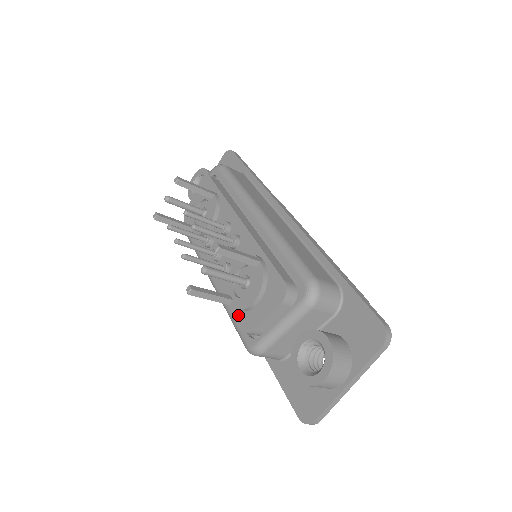
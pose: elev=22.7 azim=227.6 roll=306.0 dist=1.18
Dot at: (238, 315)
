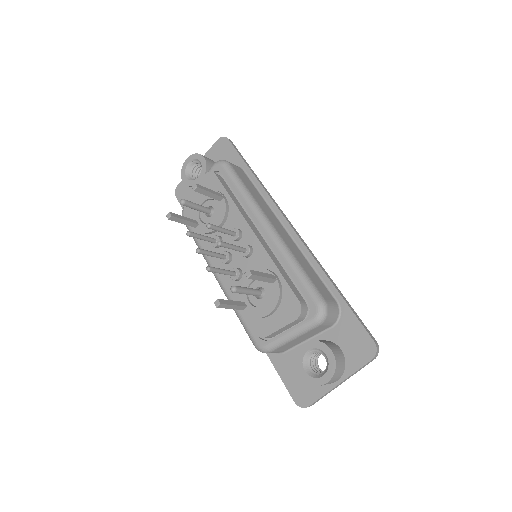
Dot at: (251, 319)
